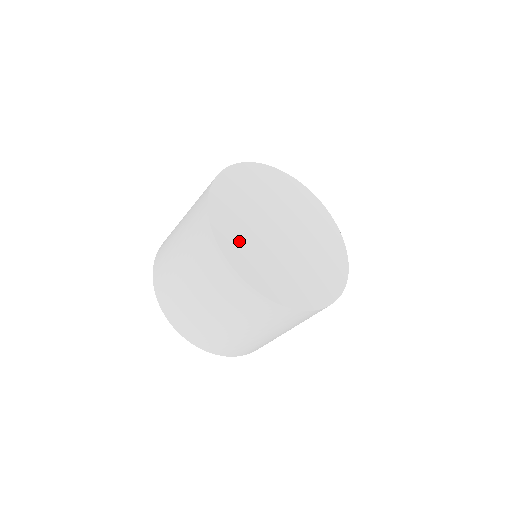
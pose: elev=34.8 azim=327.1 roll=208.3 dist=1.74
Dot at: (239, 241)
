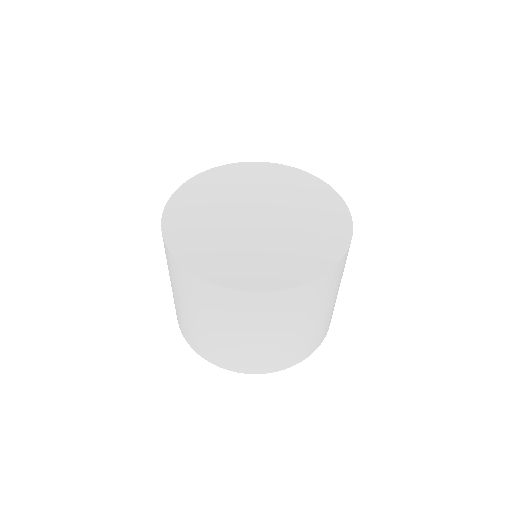
Dot at: (194, 204)
